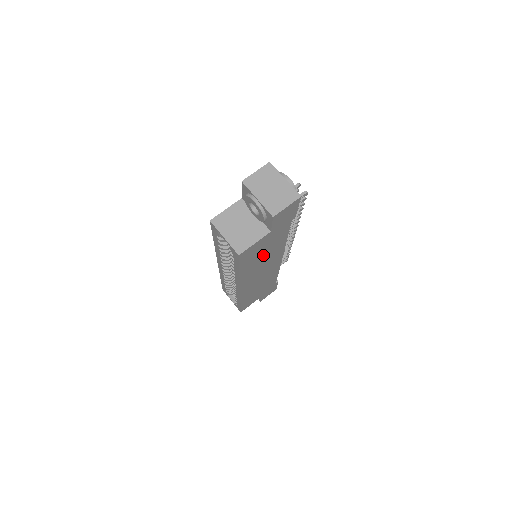
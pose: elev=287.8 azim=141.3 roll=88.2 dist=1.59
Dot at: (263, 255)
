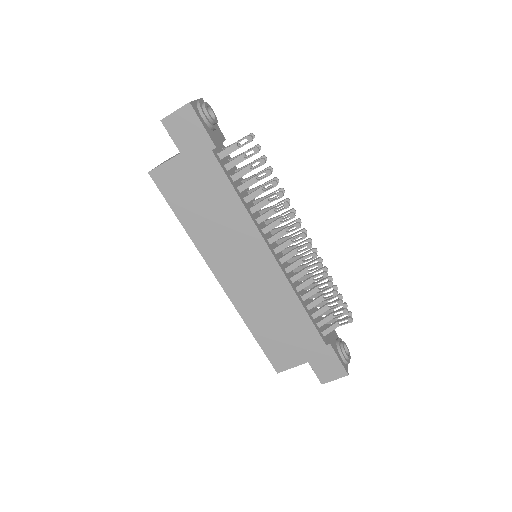
Dot at: (208, 209)
